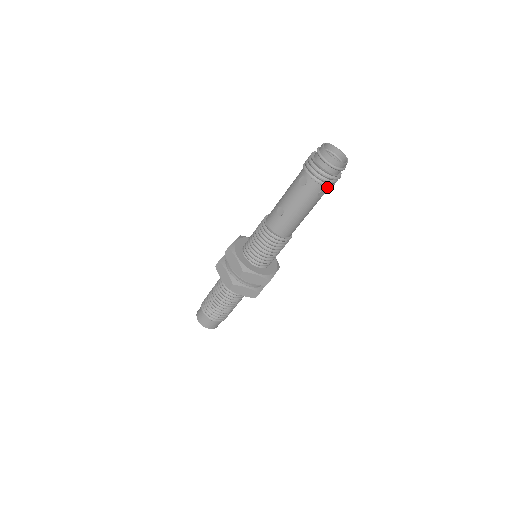
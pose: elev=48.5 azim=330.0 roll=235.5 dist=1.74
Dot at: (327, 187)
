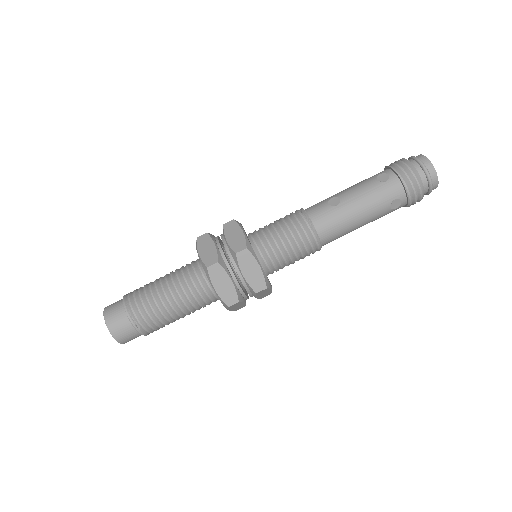
Dot at: (405, 200)
